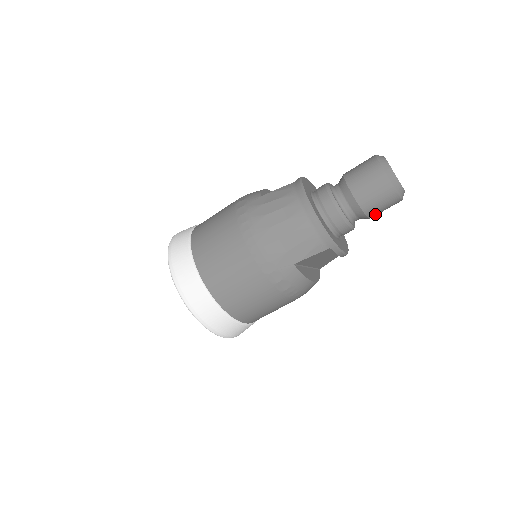
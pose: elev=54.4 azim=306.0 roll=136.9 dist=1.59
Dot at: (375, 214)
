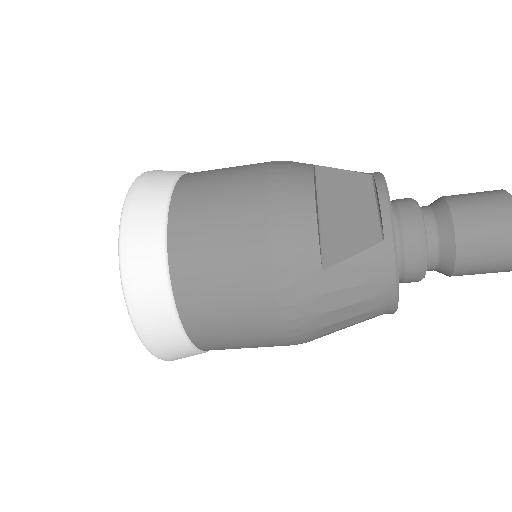
Dot at: occluded
